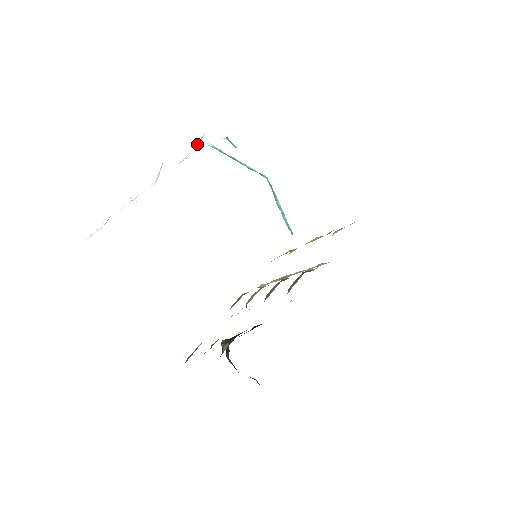
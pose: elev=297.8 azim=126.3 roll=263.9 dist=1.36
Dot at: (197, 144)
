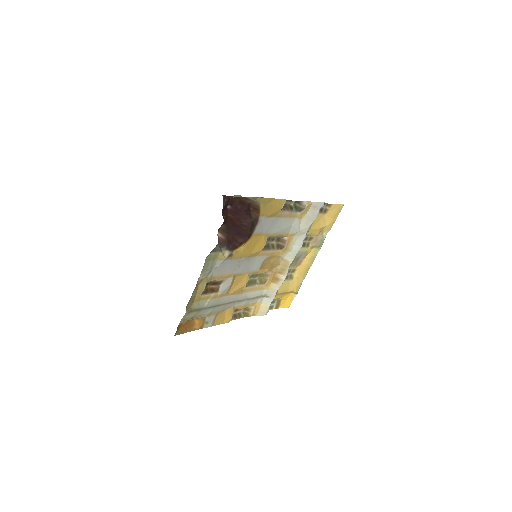
Dot at: occluded
